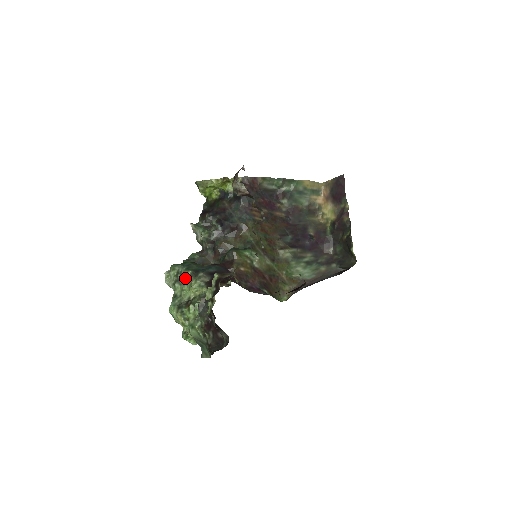
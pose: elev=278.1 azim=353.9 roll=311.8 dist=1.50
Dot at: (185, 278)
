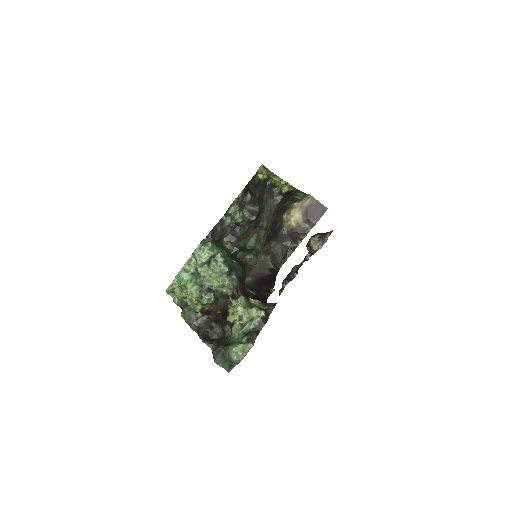
Dot at: (220, 270)
